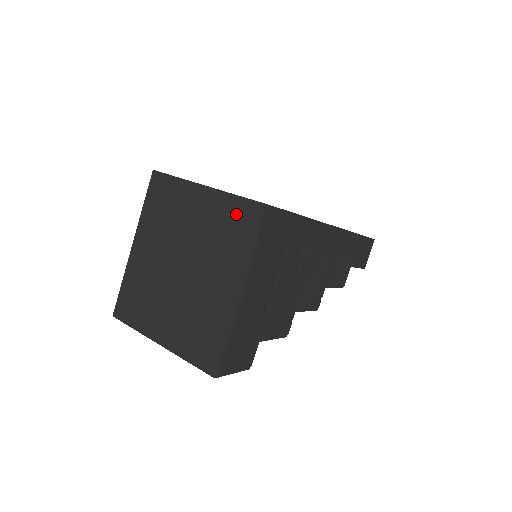
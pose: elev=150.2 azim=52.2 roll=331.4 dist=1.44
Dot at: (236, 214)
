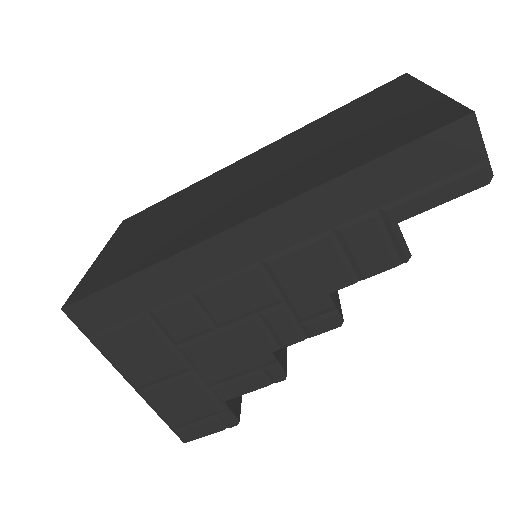
Dot at: occluded
